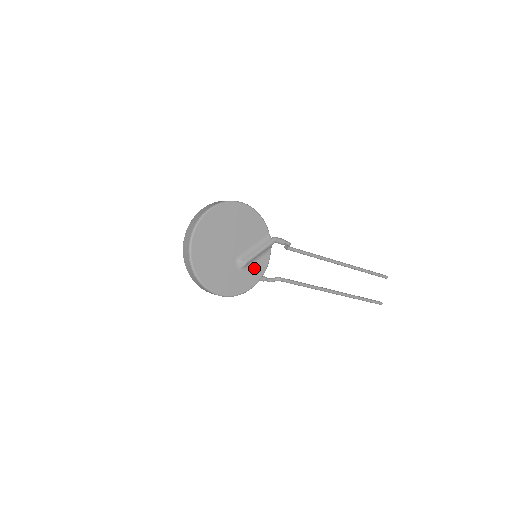
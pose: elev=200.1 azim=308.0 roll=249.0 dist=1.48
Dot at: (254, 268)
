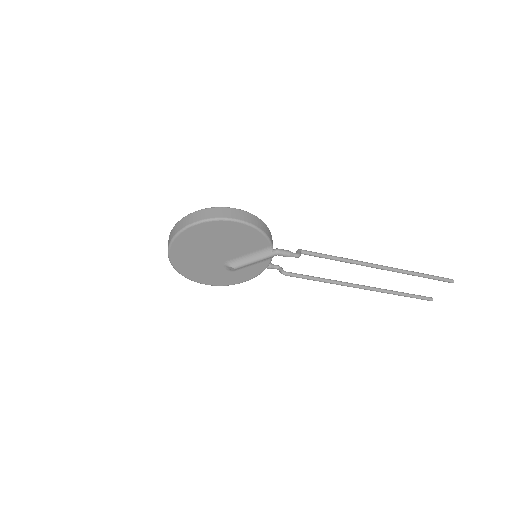
Dot at: (247, 270)
